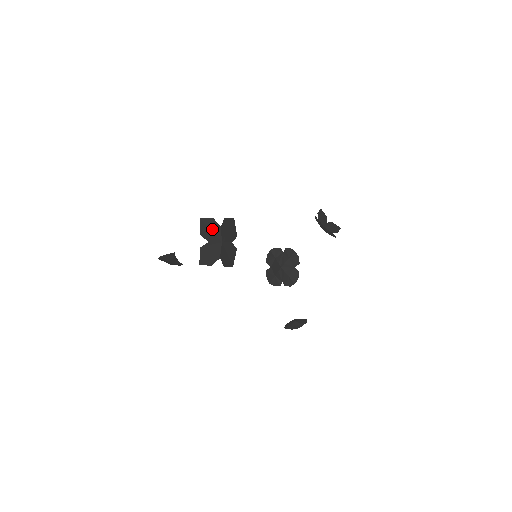
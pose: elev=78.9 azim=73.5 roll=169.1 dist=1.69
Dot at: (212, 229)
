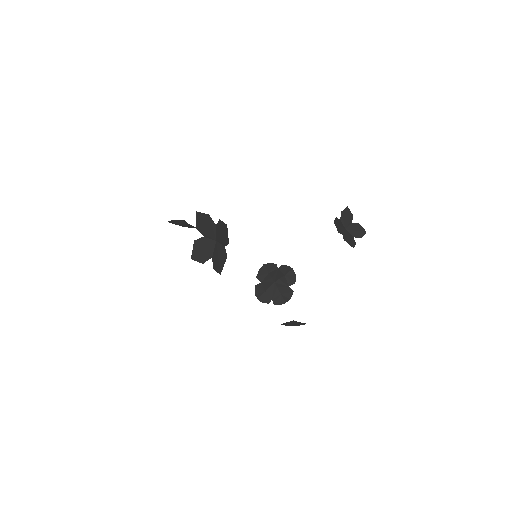
Dot at: (207, 225)
